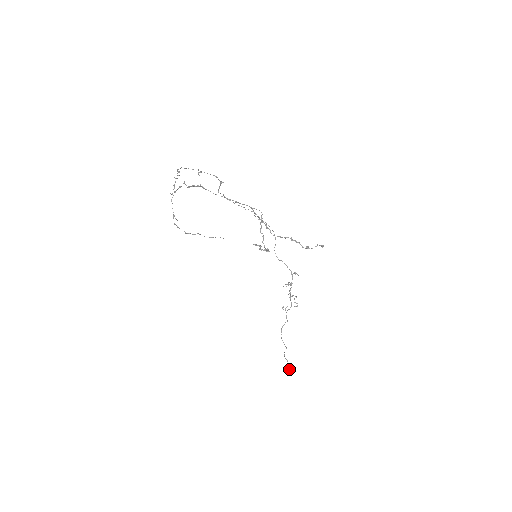
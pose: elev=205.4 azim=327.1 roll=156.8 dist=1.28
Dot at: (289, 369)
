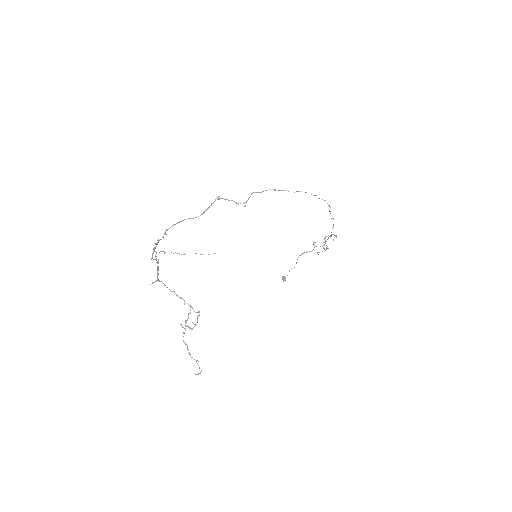
Dot at: (283, 281)
